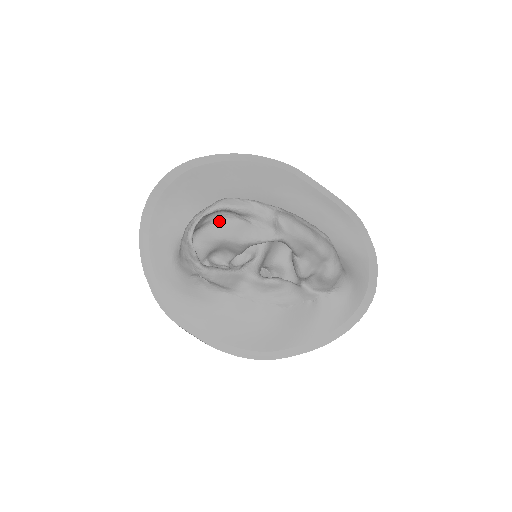
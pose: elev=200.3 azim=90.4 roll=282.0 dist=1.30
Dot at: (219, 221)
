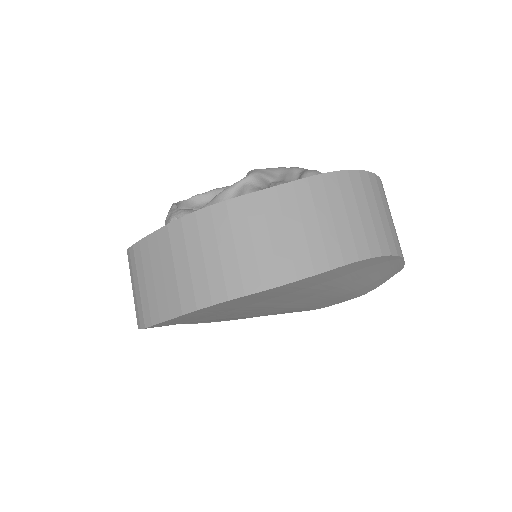
Dot at: occluded
